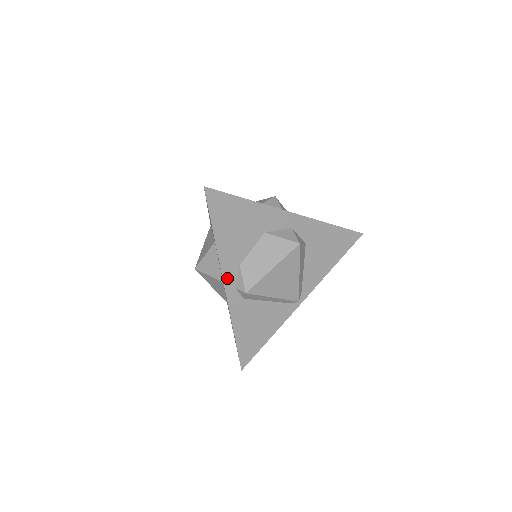
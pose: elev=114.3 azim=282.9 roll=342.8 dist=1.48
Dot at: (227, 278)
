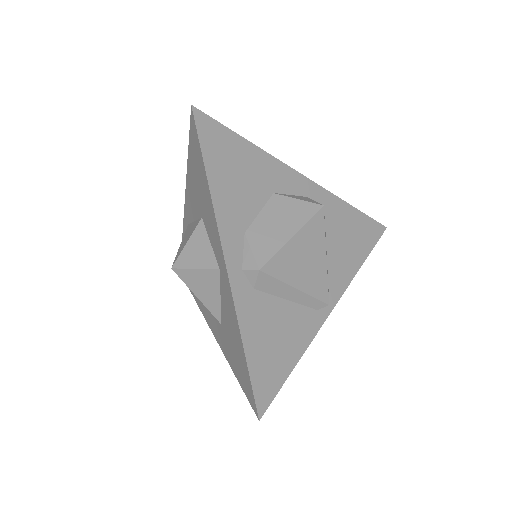
Dot at: (228, 250)
